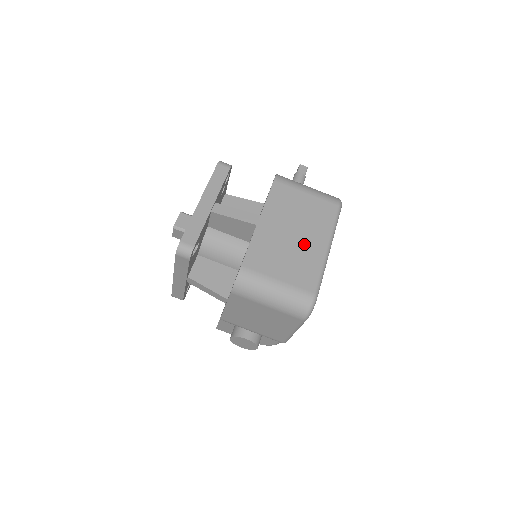
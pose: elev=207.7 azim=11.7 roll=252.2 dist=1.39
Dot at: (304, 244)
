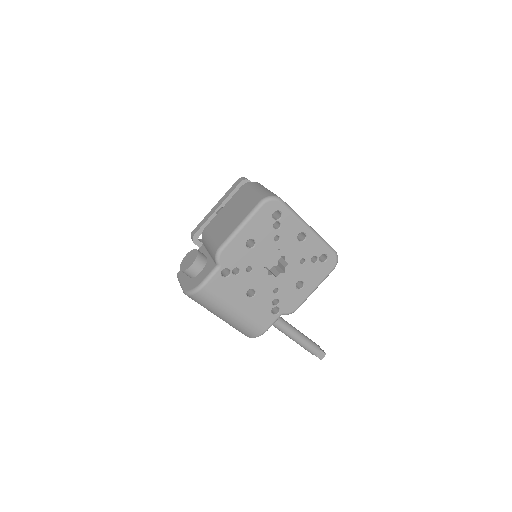
Dot at: occluded
